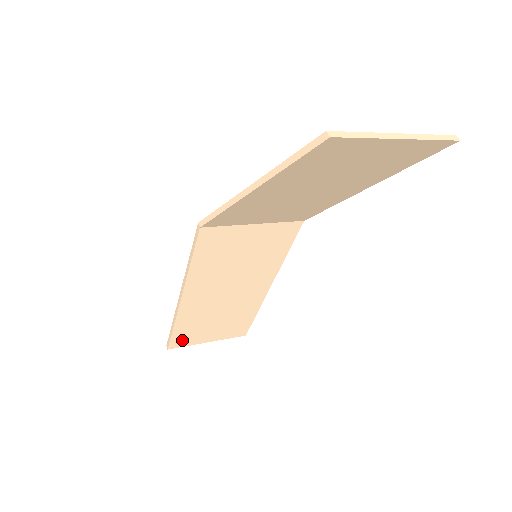
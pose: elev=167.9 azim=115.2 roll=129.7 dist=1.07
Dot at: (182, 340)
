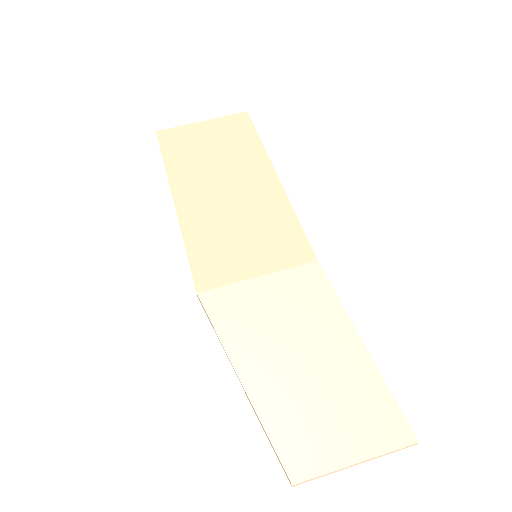
Dot at: occluded
